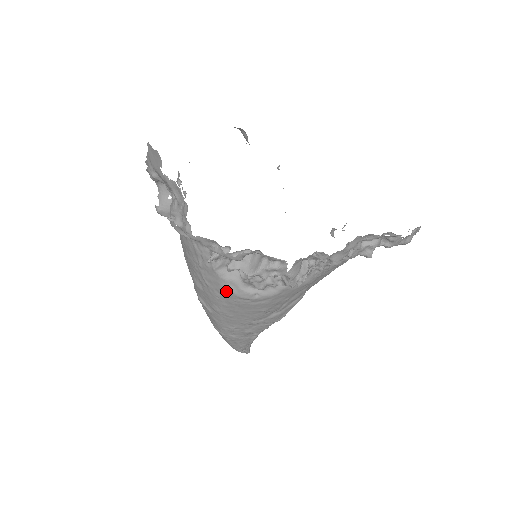
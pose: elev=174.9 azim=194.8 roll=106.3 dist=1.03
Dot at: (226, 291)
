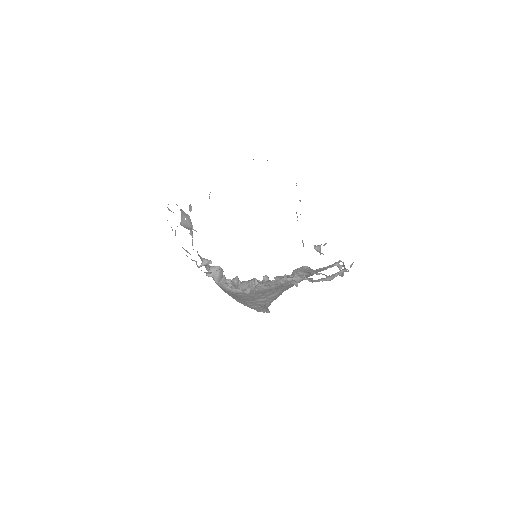
Dot at: occluded
